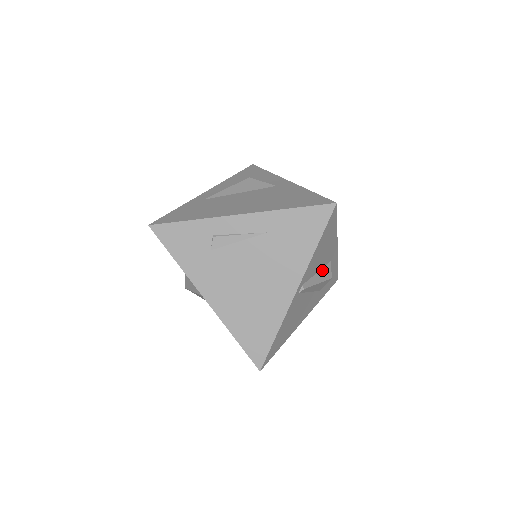
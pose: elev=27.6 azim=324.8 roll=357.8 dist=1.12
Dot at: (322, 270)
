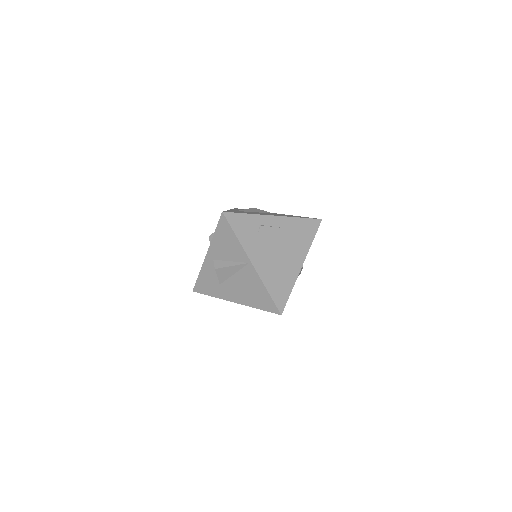
Dot at: occluded
